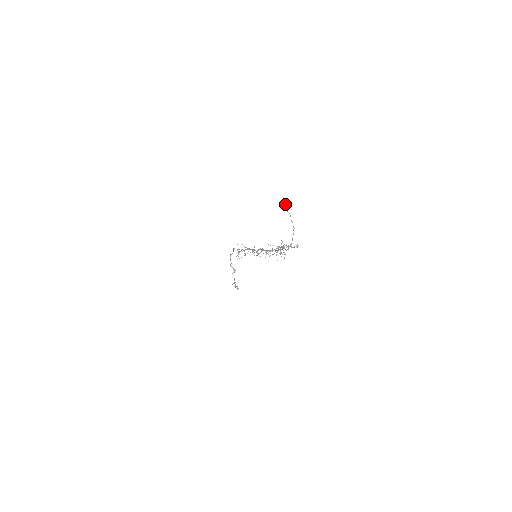
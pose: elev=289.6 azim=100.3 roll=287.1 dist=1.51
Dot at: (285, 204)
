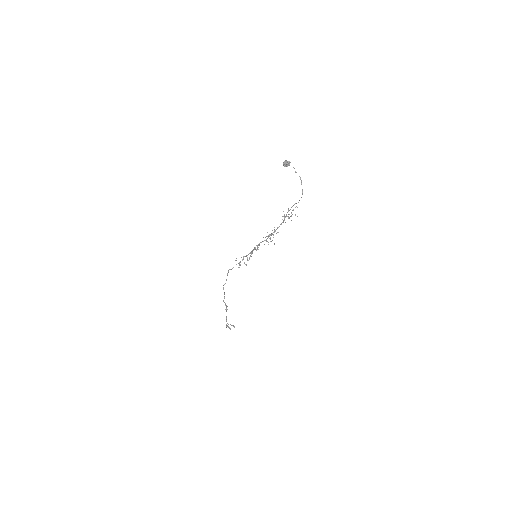
Dot at: (287, 161)
